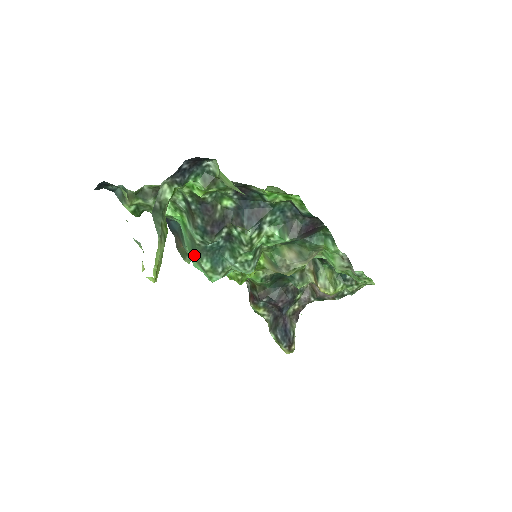
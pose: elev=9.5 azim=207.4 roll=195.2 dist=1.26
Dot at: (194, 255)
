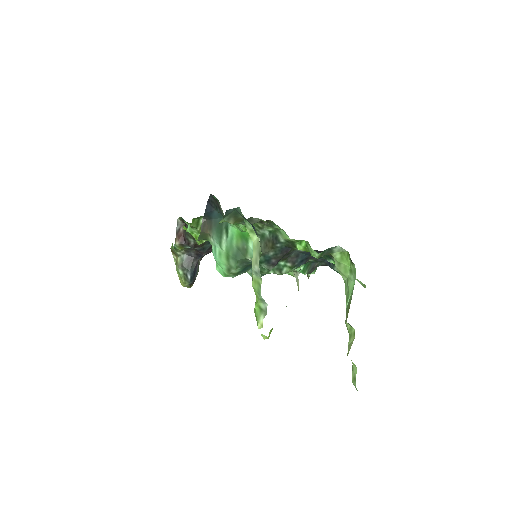
Dot at: (232, 260)
